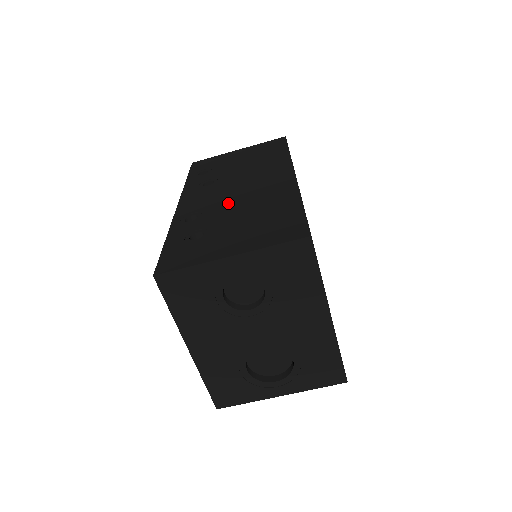
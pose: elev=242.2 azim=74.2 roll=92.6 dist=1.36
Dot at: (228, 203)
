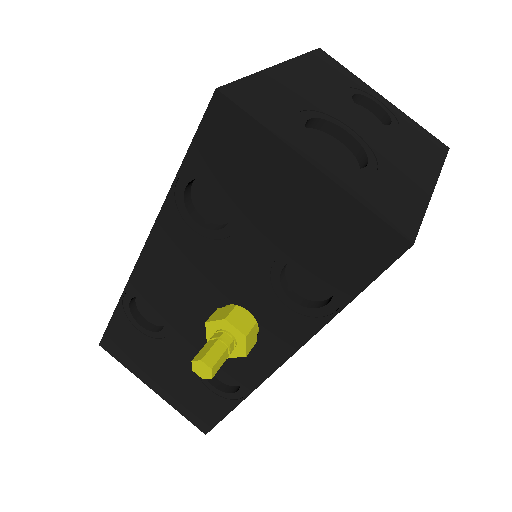
Dot at: occluded
